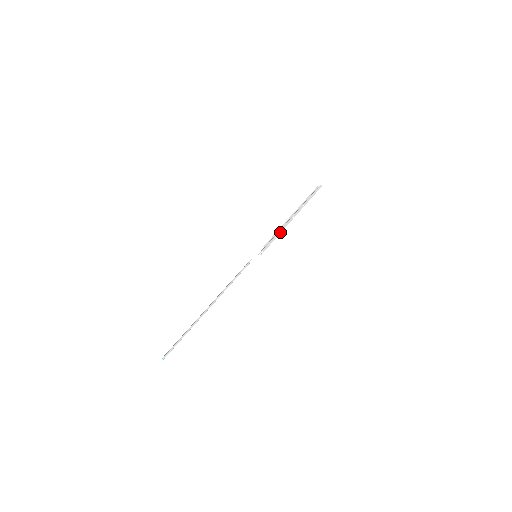
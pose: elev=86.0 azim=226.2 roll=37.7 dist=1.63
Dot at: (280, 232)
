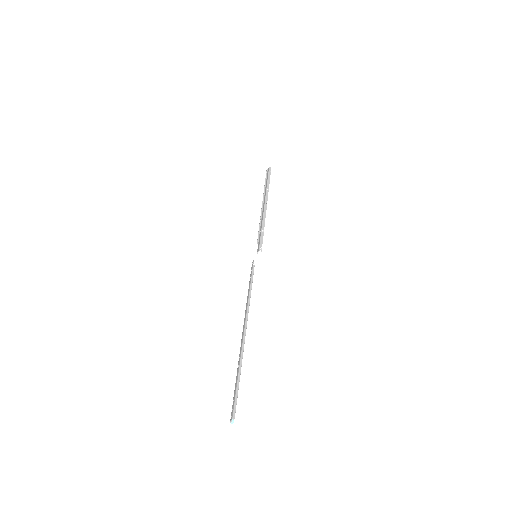
Dot at: (264, 222)
